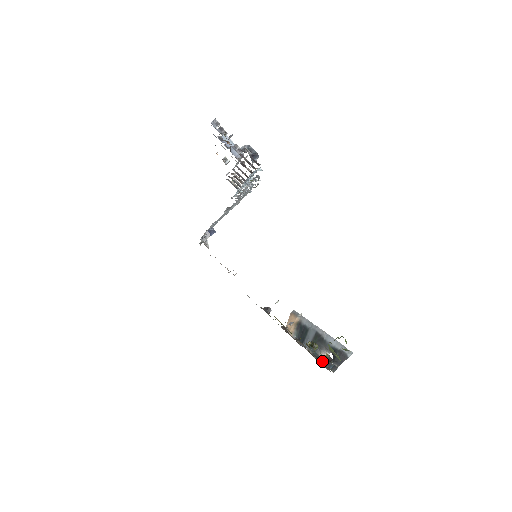
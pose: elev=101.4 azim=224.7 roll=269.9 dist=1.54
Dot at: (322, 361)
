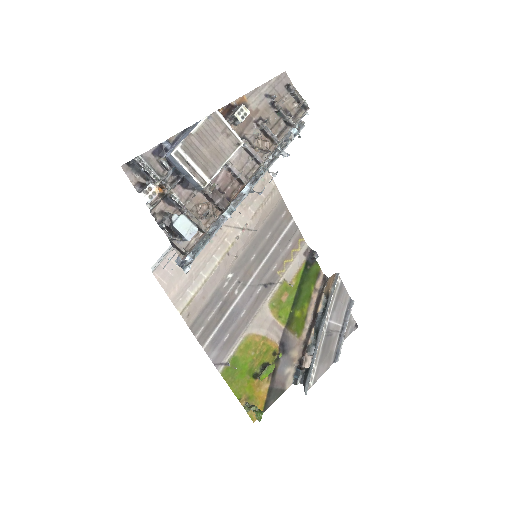
Dot at: (311, 353)
